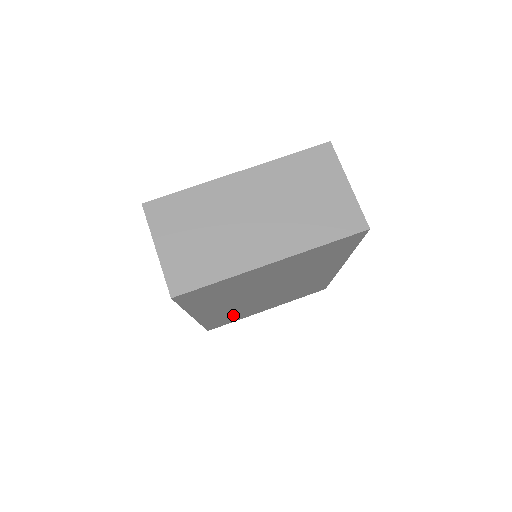
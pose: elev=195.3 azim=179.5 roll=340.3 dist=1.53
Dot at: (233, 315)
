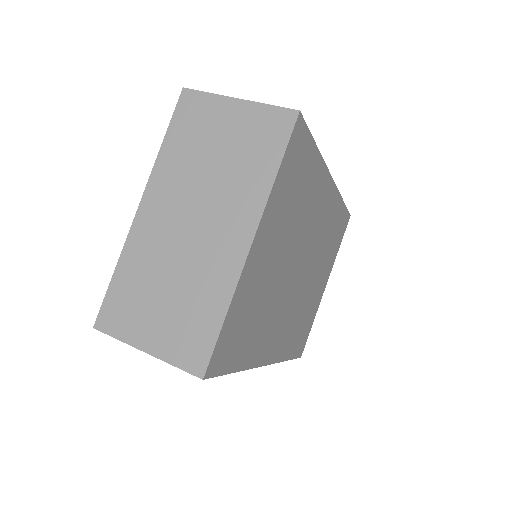
Dot at: (301, 323)
